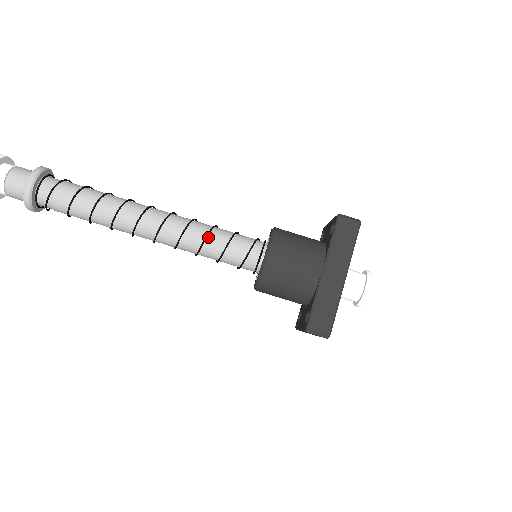
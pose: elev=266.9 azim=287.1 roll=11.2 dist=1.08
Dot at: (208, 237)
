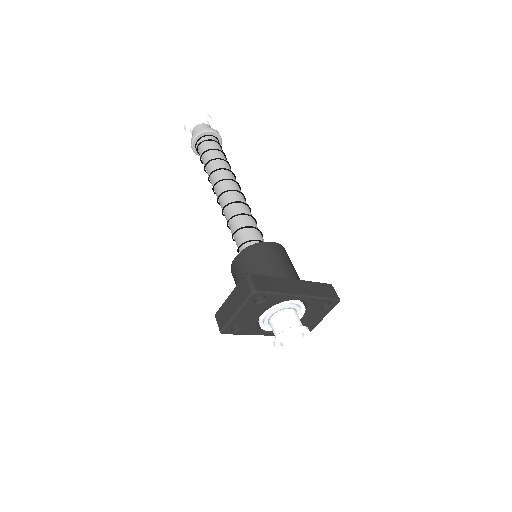
Dot at: (250, 217)
